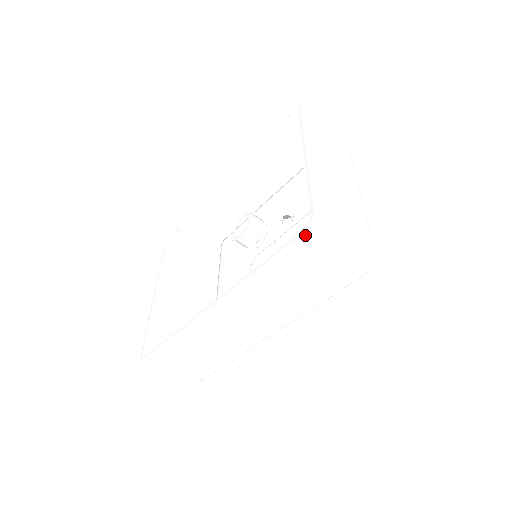
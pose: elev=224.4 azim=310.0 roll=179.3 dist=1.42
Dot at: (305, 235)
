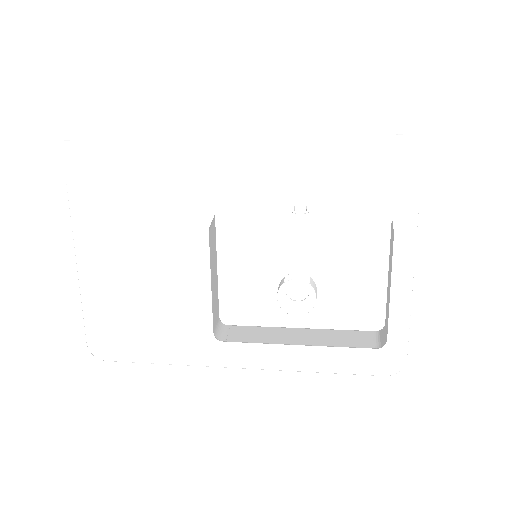
Dot at: (387, 375)
